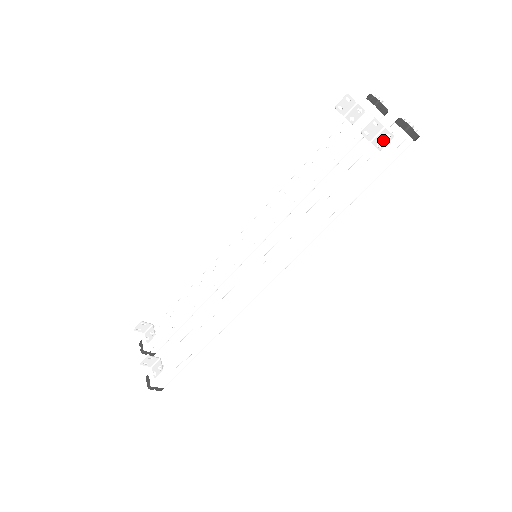
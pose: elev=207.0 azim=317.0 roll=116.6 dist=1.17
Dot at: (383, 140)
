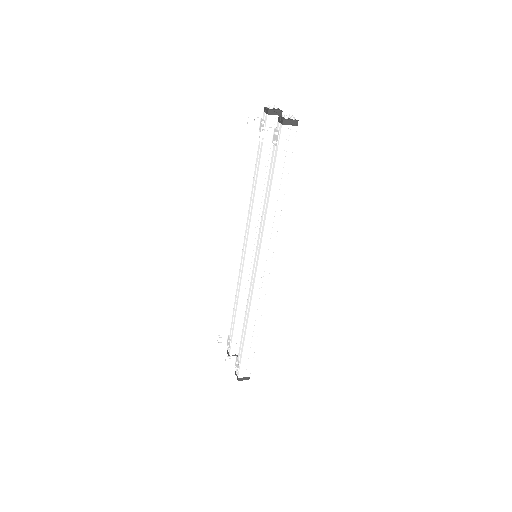
Dot at: (276, 138)
